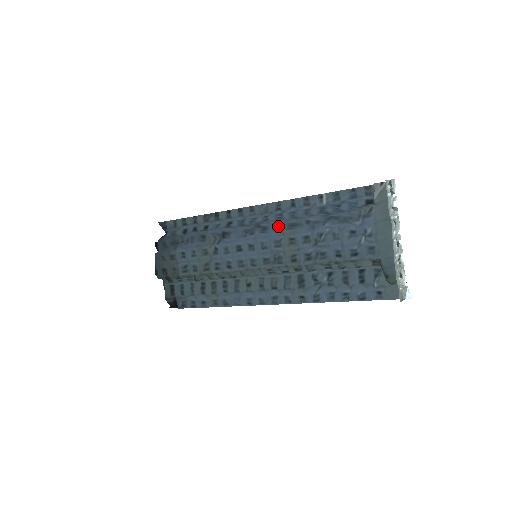
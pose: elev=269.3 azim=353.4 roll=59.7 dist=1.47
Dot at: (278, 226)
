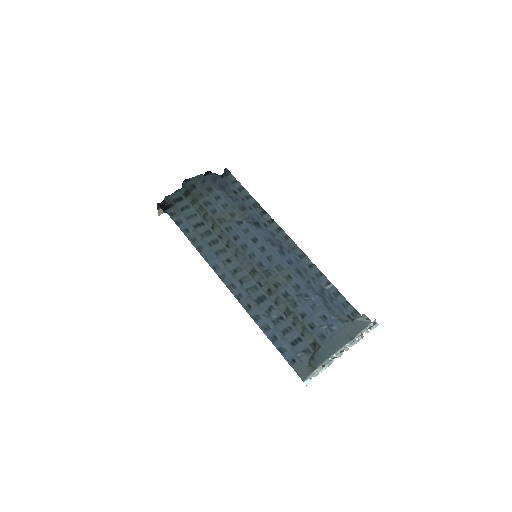
Dot at: (292, 262)
